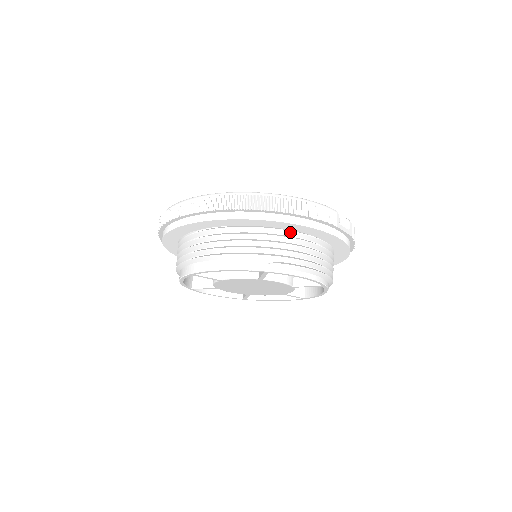
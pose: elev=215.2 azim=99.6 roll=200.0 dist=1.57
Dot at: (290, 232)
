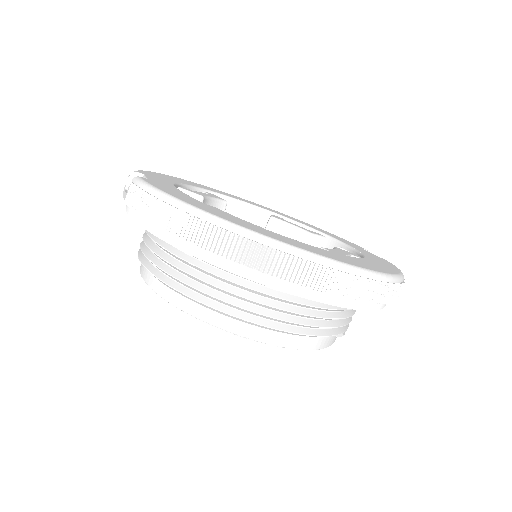
Dot at: occluded
